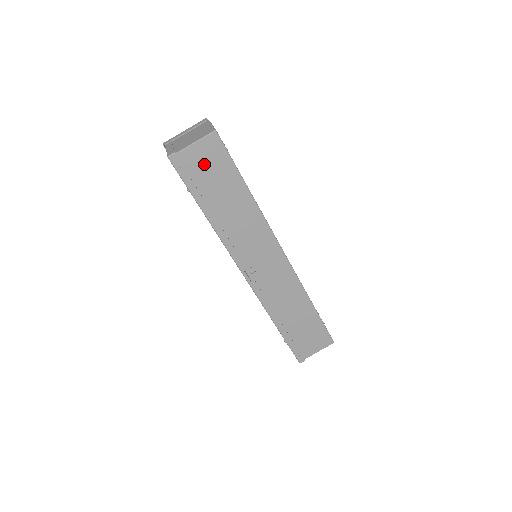
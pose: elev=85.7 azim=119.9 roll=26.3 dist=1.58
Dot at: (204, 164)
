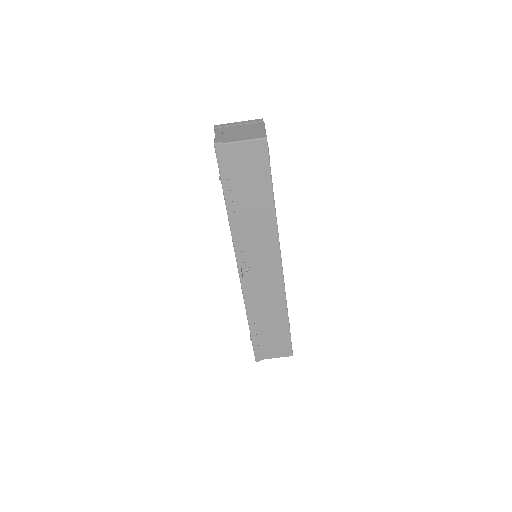
Dot at: (244, 162)
